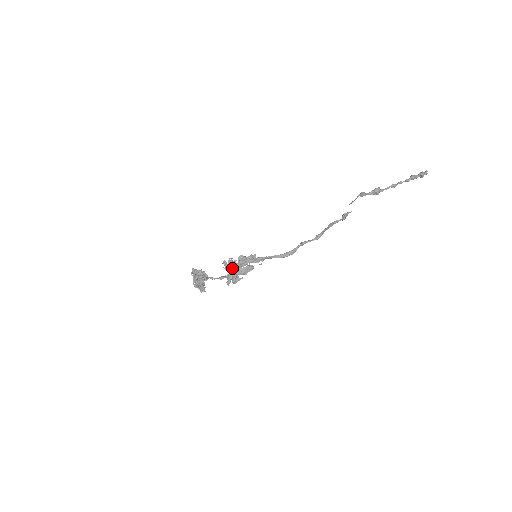
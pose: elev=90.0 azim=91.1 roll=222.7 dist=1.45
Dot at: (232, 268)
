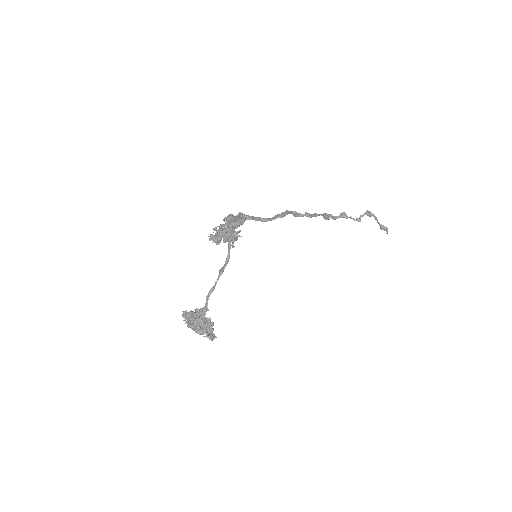
Dot at: (222, 231)
